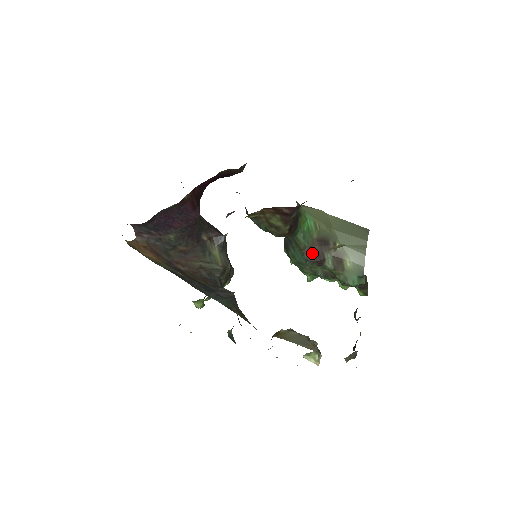
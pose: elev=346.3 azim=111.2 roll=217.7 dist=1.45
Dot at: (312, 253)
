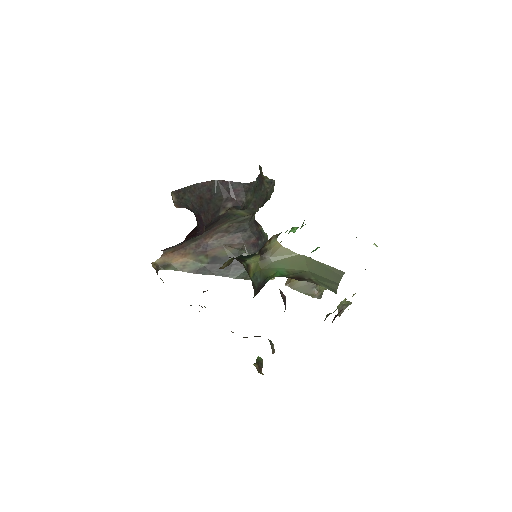
Dot at: occluded
